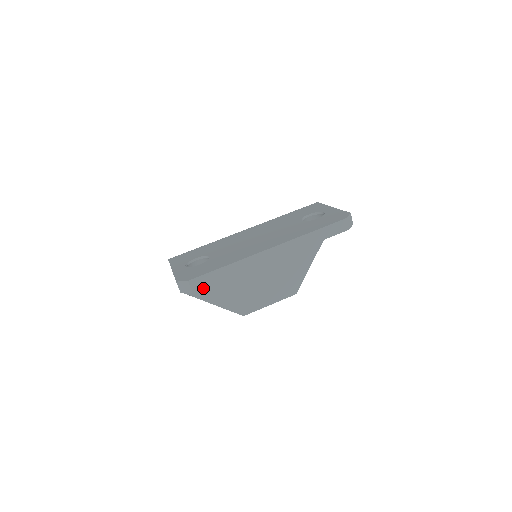
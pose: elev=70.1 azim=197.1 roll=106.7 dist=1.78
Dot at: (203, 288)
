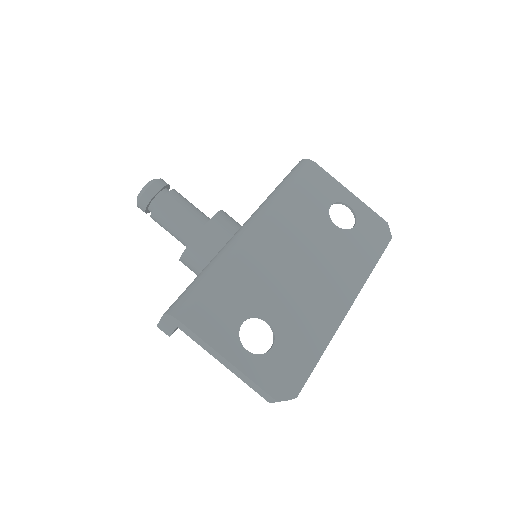
Dot at: occluded
